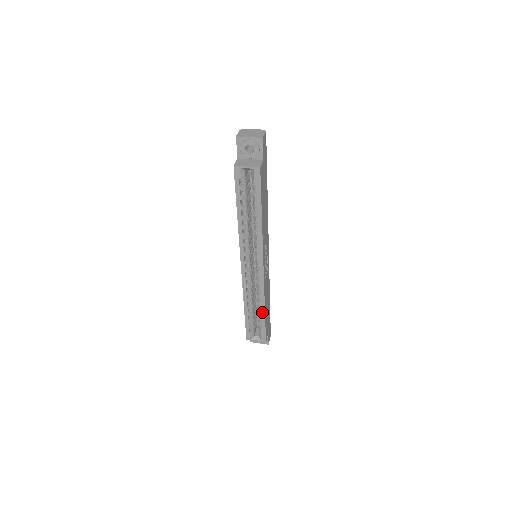
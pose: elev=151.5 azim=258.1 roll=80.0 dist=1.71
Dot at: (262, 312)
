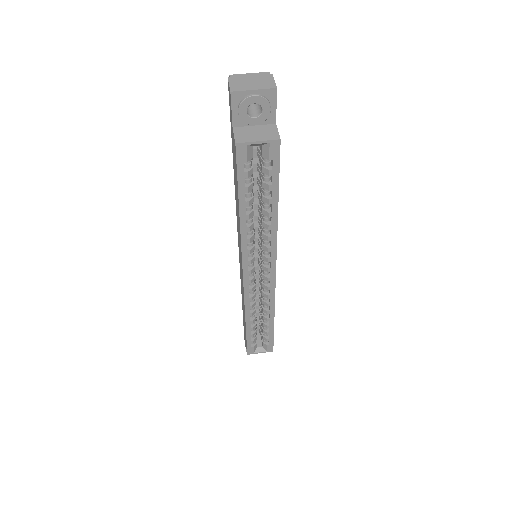
Dot at: (270, 322)
